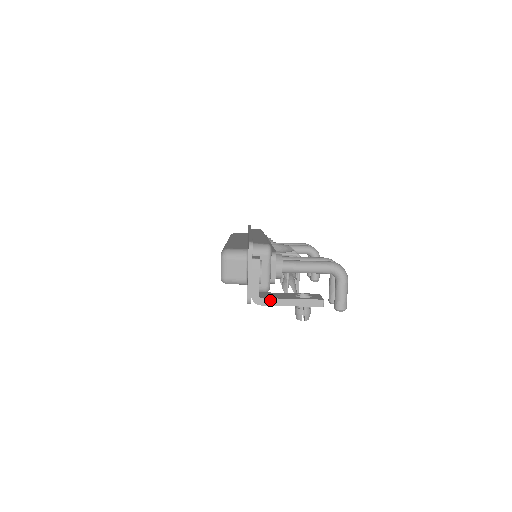
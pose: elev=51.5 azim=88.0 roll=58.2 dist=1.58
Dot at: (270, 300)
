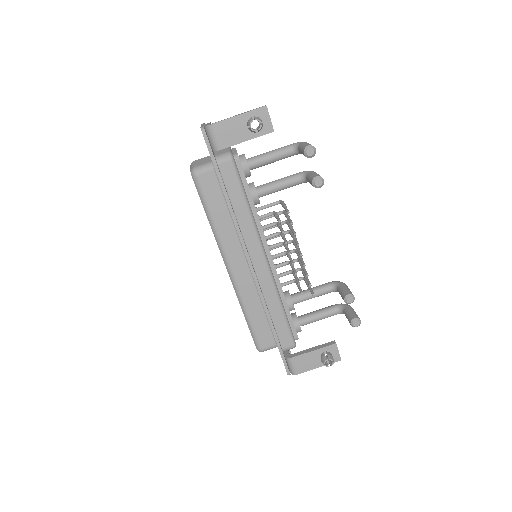
Dot at: (220, 121)
